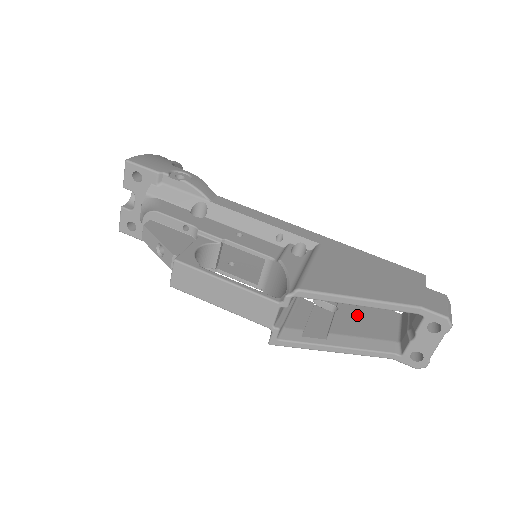
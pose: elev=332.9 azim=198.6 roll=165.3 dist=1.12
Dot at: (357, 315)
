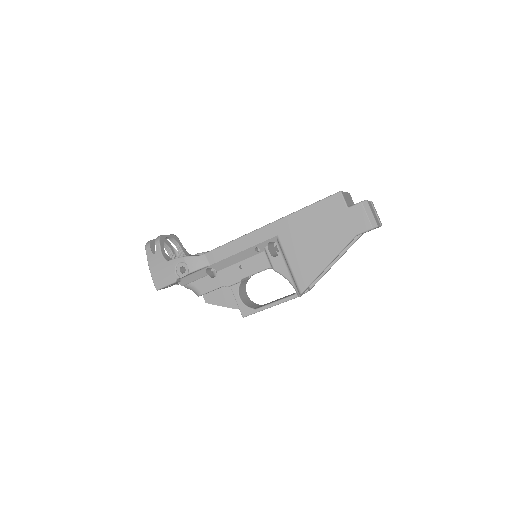
Dot at: occluded
